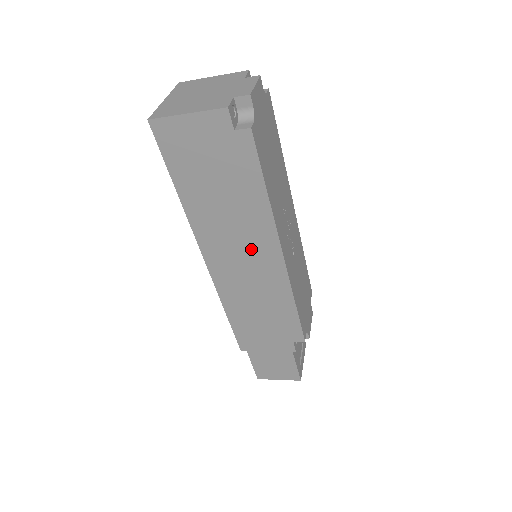
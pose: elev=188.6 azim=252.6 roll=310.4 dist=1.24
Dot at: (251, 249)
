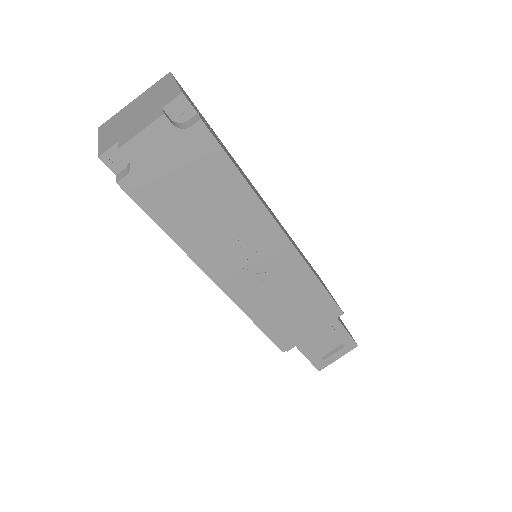
Dot at: occluded
